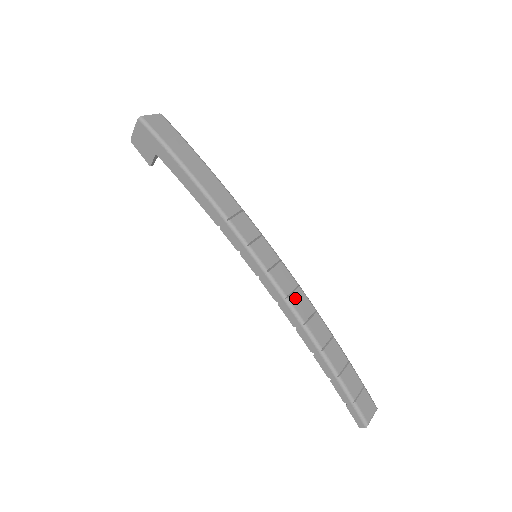
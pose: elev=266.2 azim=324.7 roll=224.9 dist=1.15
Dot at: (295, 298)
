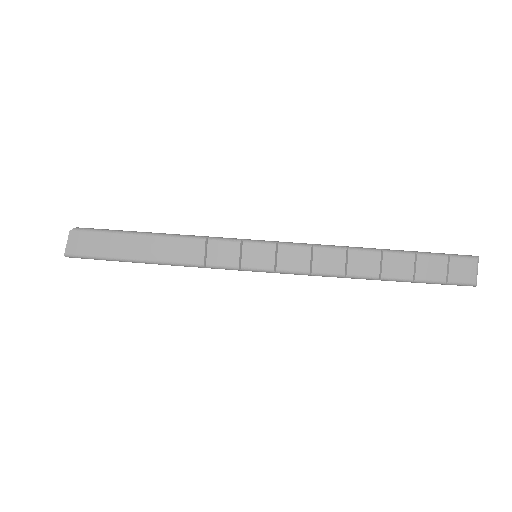
Dot at: (318, 264)
